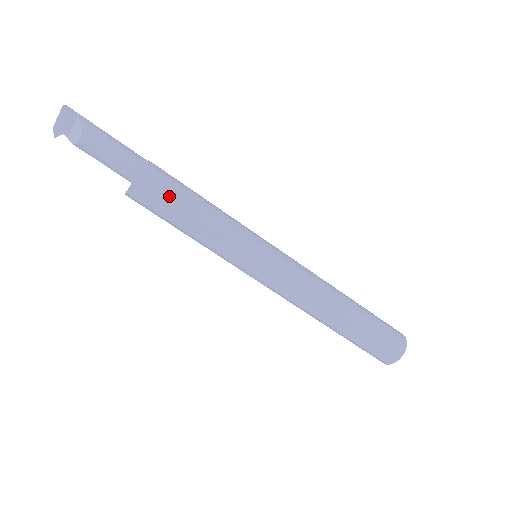
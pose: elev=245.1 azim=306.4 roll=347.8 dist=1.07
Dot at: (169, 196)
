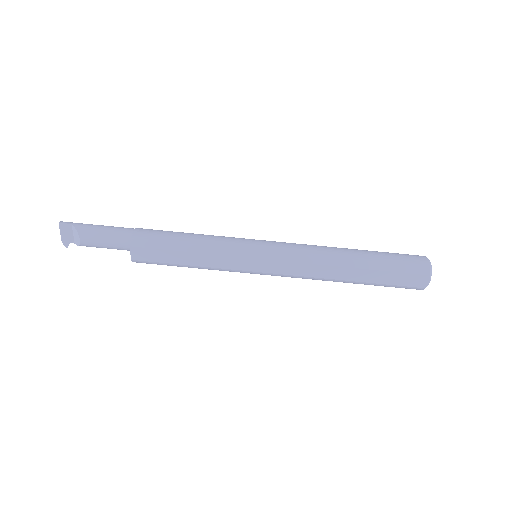
Dot at: (161, 245)
